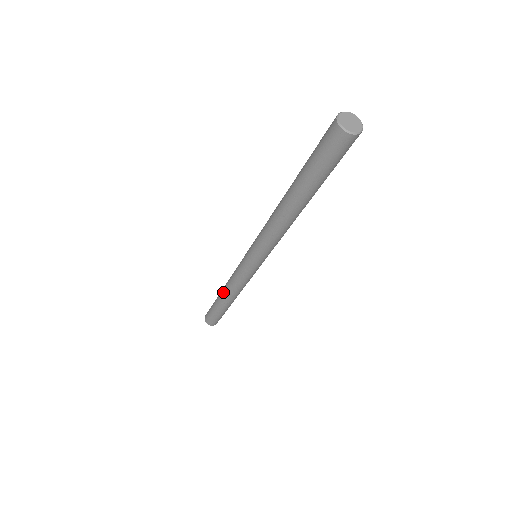
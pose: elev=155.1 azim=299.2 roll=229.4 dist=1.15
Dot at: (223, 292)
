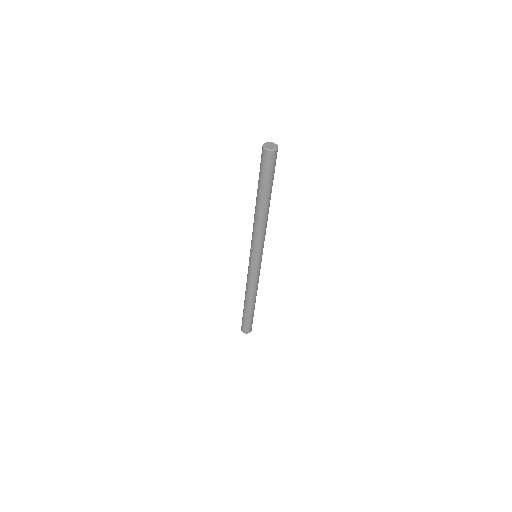
Dot at: (245, 296)
